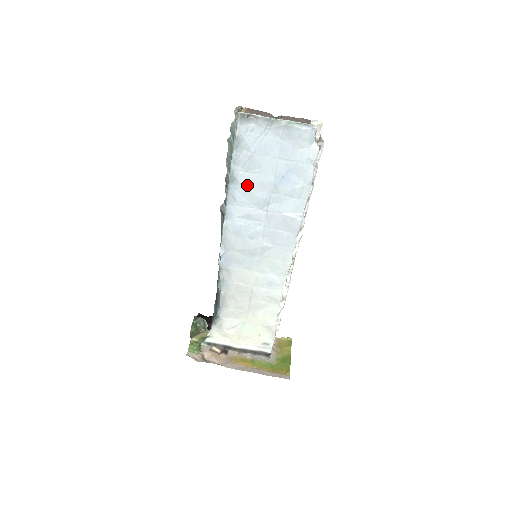
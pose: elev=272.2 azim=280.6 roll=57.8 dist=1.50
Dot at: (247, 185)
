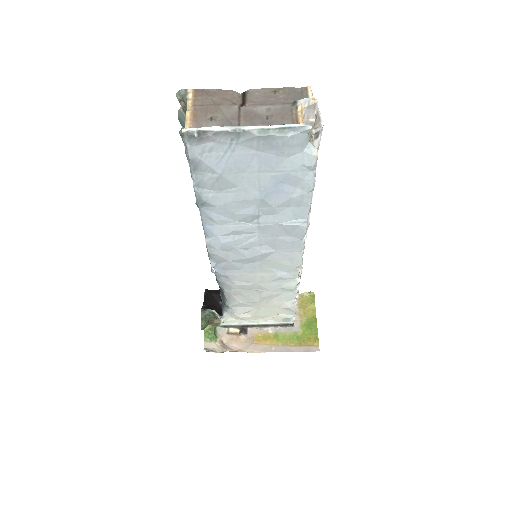
Dot at: (224, 205)
